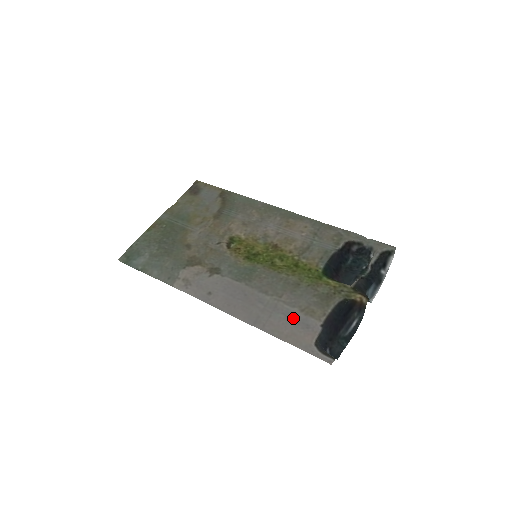
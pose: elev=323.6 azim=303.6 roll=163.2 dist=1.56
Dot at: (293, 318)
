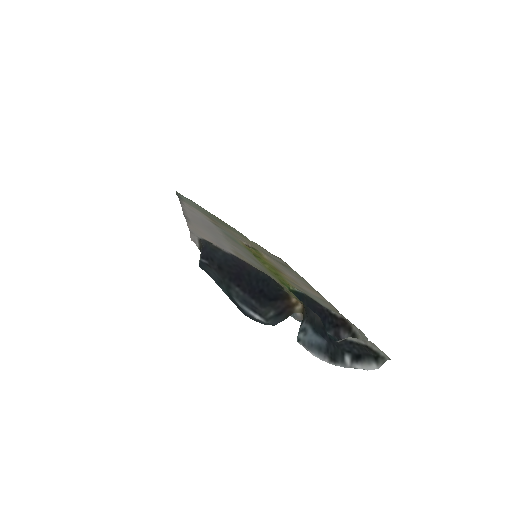
Dot at: (219, 241)
